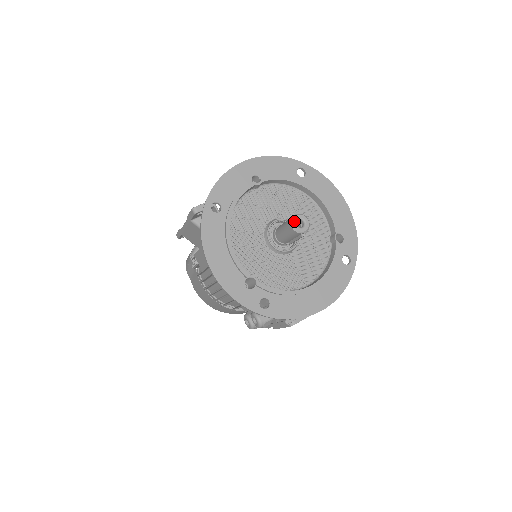
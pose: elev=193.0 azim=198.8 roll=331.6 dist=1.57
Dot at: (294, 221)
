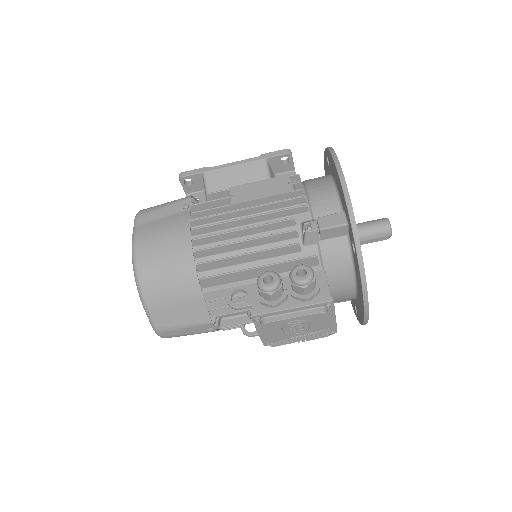
Dot at: (388, 220)
